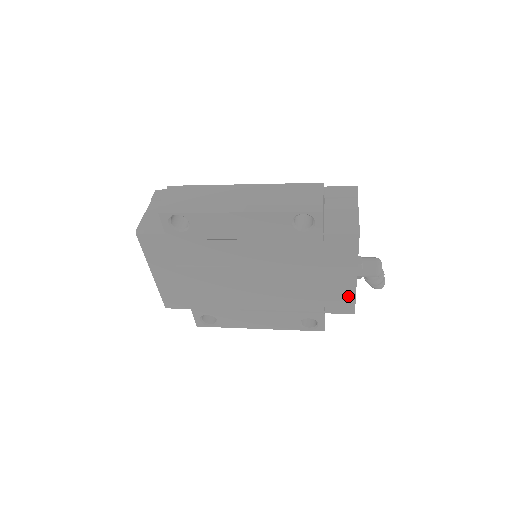
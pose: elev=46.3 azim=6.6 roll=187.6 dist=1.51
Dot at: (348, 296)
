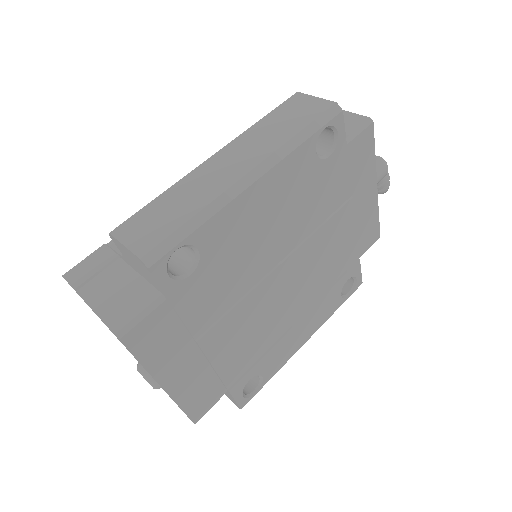
Dot at: (373, 219)
